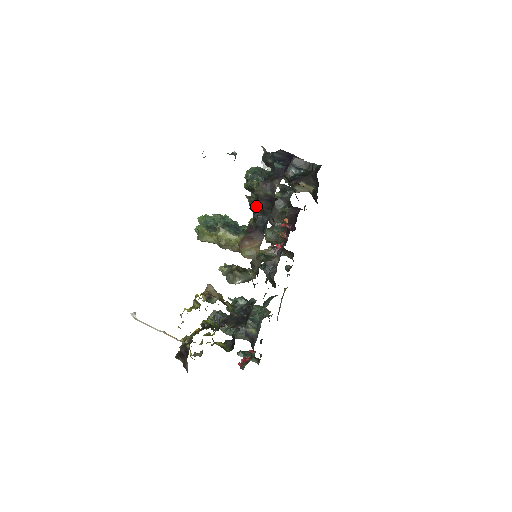
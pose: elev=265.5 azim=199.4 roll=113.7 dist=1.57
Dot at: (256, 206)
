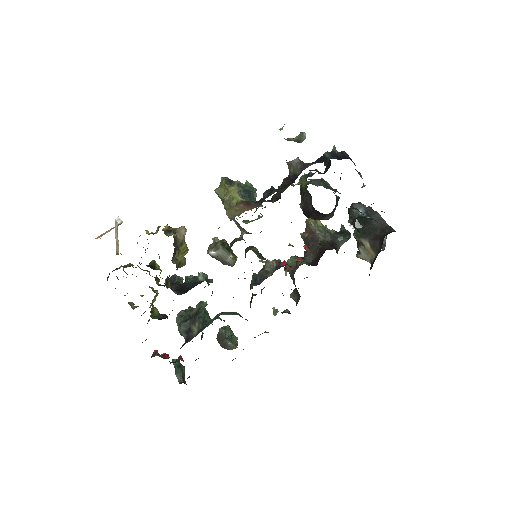
Dot at: (283, 189)
